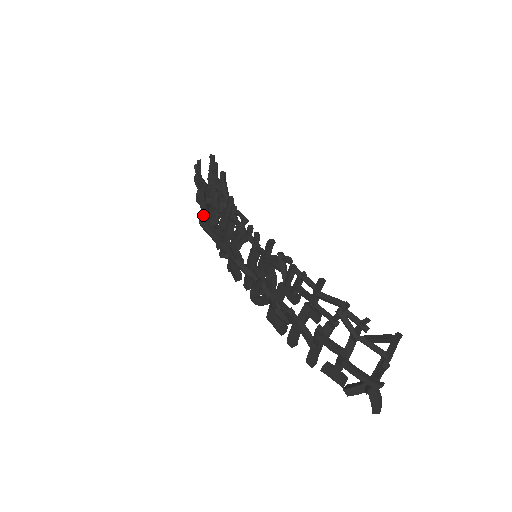
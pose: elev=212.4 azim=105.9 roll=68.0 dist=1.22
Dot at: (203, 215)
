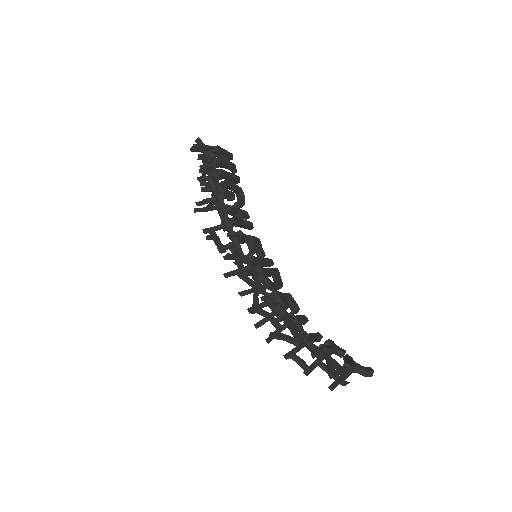
Dot at: (208, 228)
